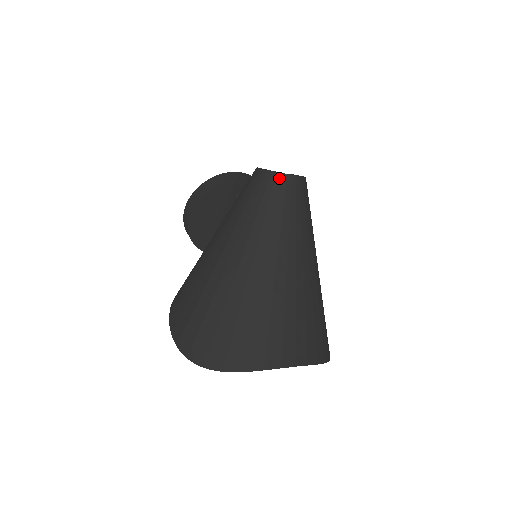
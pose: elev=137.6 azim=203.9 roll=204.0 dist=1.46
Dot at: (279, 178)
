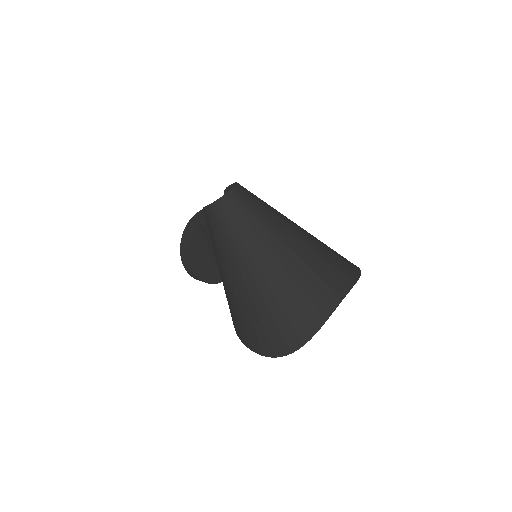
Dot at: (222, 202)
